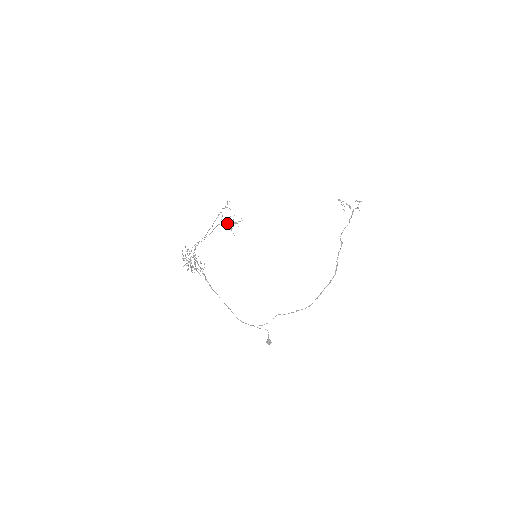
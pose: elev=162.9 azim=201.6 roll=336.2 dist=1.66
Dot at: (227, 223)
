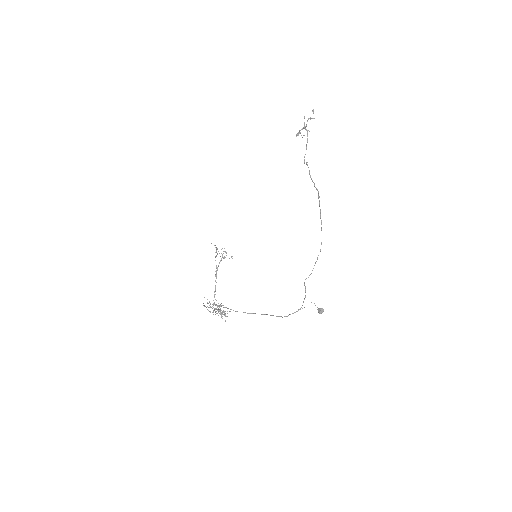
Dot at: occluded
